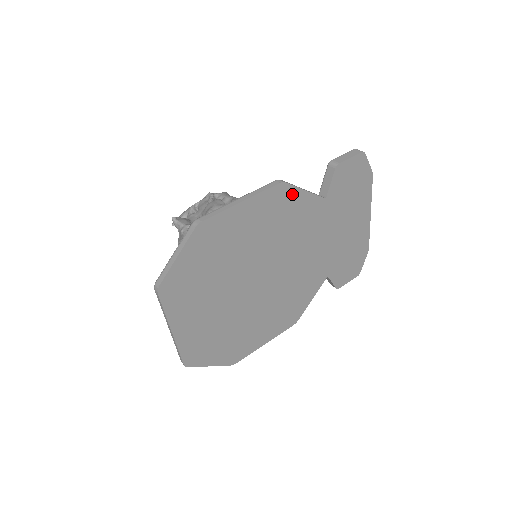
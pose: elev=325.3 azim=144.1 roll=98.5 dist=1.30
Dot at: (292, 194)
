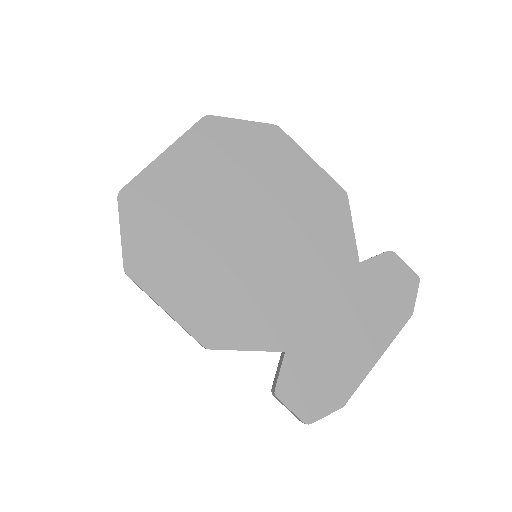
Dot at: (343, 213)
